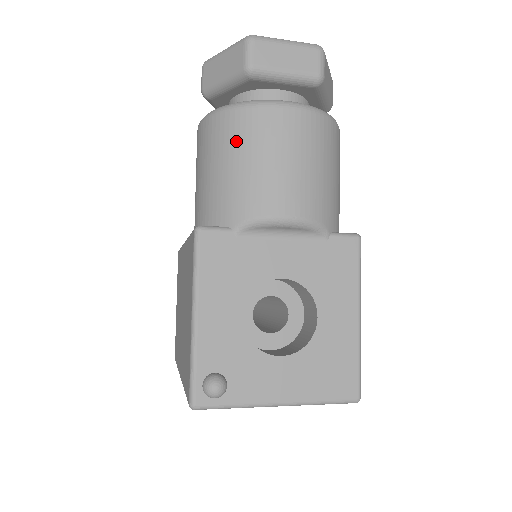
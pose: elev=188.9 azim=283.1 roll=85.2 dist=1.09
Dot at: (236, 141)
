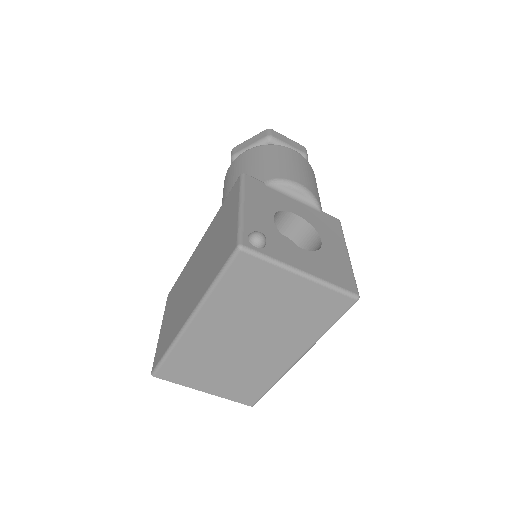
Dot at: (264, 154)
